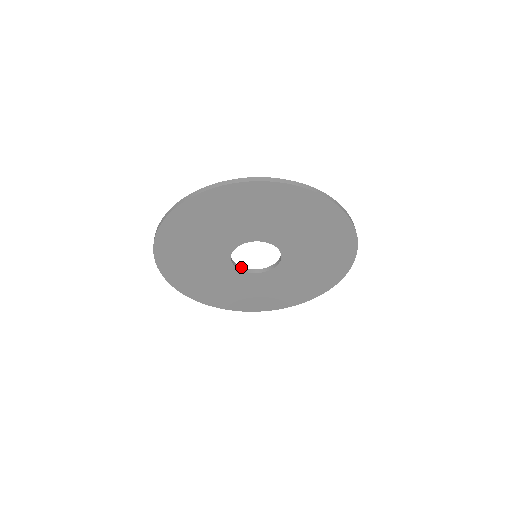
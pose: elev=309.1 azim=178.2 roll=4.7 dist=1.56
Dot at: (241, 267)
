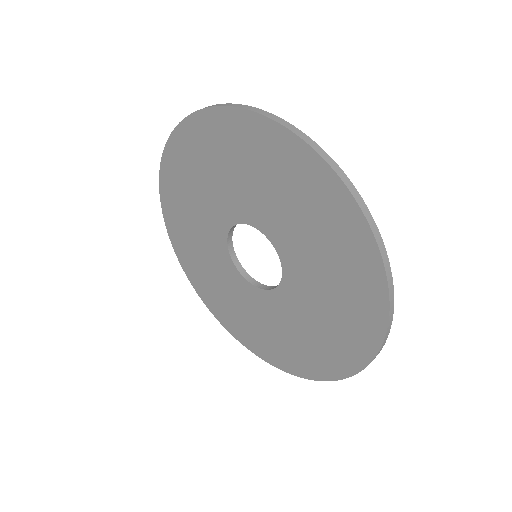
Dot at: (232, 244)
